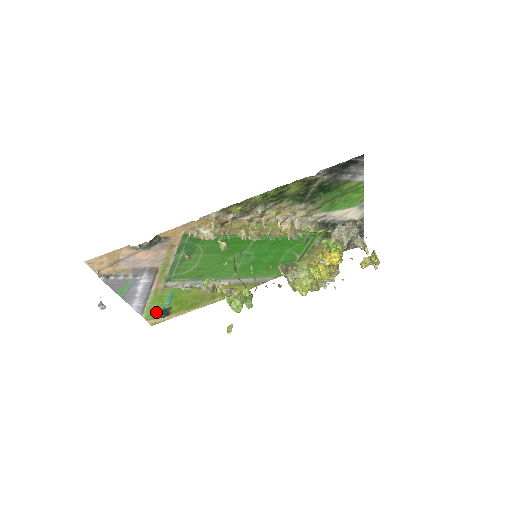
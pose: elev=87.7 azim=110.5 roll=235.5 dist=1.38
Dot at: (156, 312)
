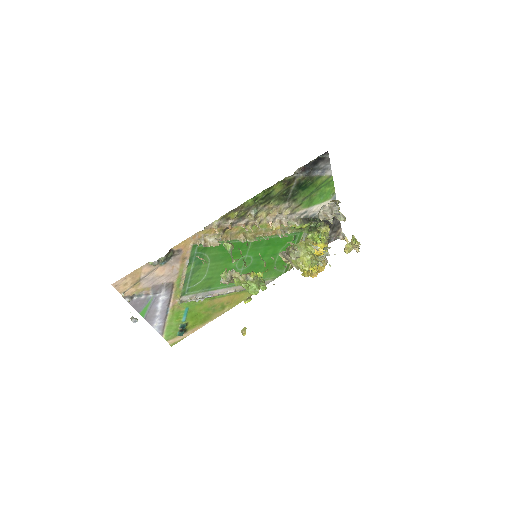
Dot at: (175, 330)
